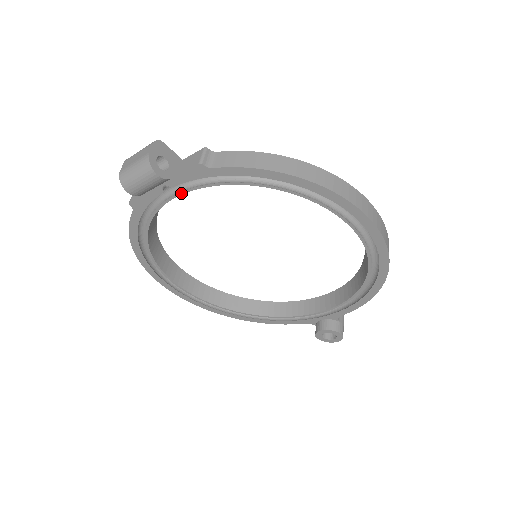
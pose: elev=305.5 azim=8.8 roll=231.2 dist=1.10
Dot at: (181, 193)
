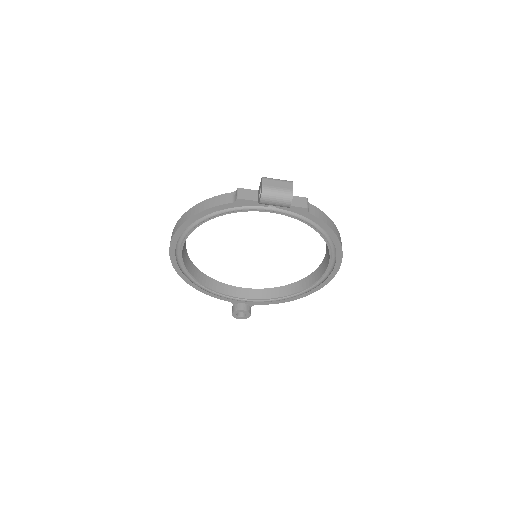
Dot at: (276, 212)
